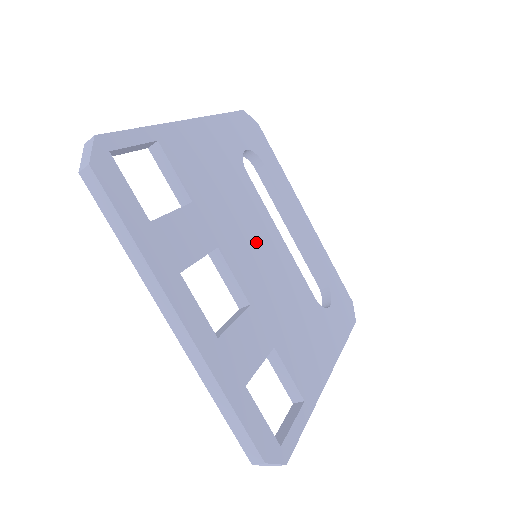
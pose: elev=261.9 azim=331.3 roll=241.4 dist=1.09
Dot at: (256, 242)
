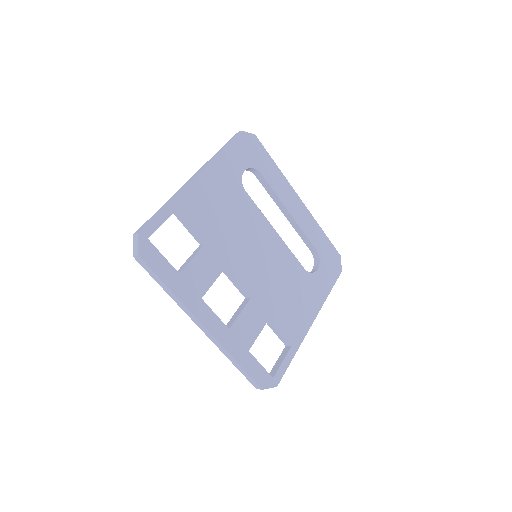
Dot at: (255, 248)
